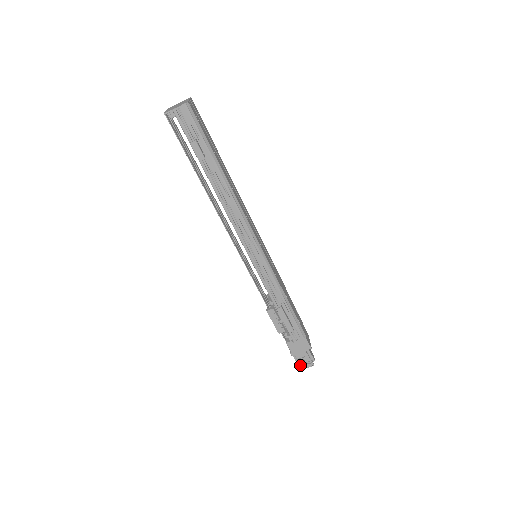
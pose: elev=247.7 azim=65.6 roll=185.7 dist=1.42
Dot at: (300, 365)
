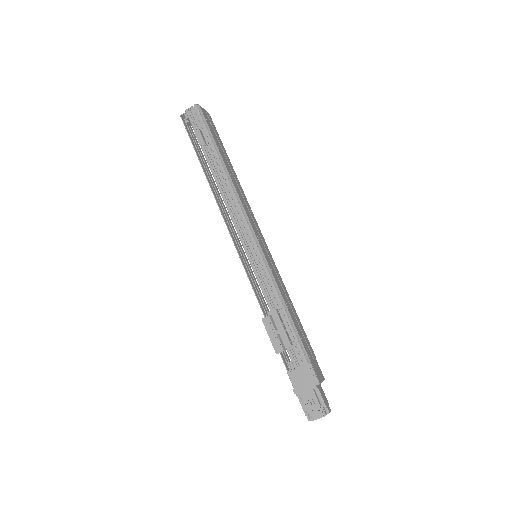
Dot at: (308, 416)
